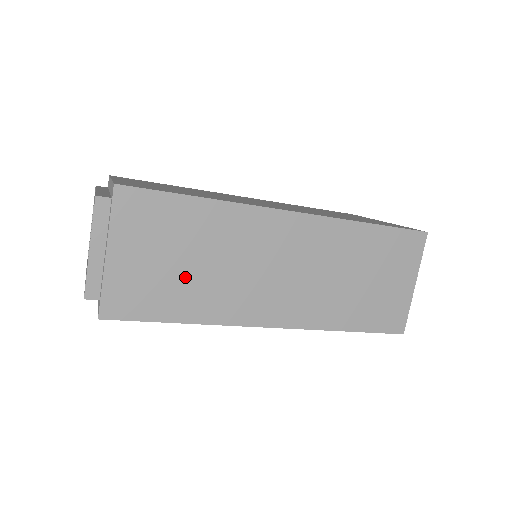
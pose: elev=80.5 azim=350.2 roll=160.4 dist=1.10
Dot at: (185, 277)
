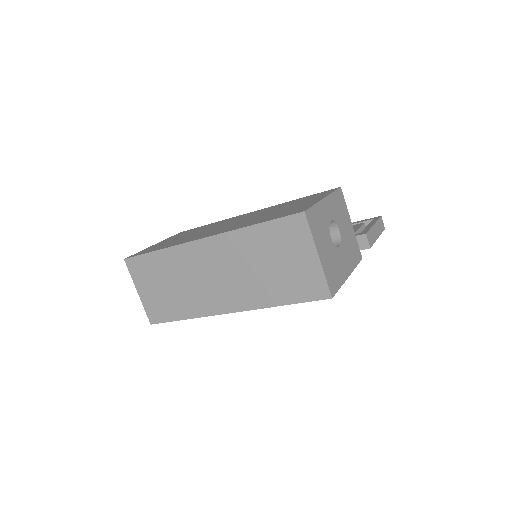
Dot at: (172, 295)
